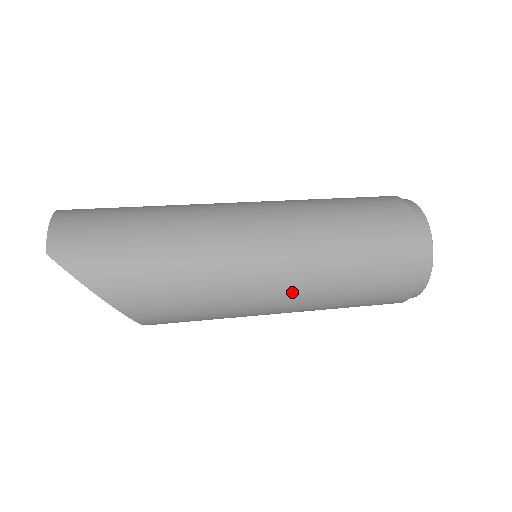
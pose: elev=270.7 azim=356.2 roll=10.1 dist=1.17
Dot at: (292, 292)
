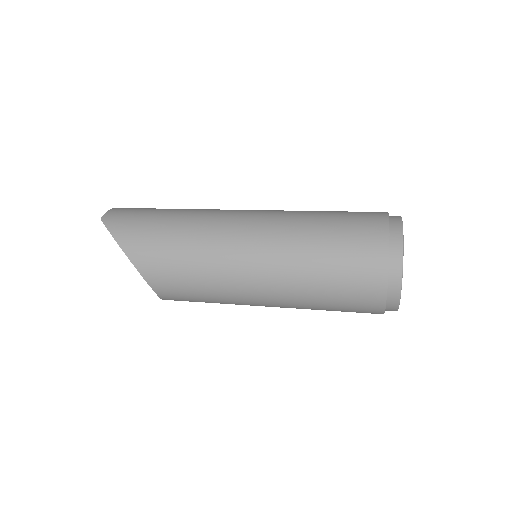
Dot at: (264, 265)
